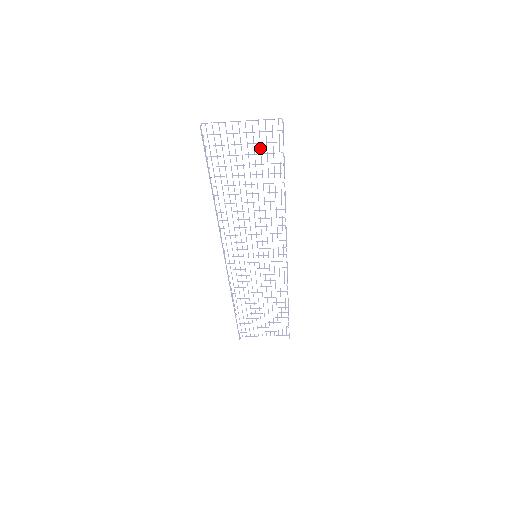
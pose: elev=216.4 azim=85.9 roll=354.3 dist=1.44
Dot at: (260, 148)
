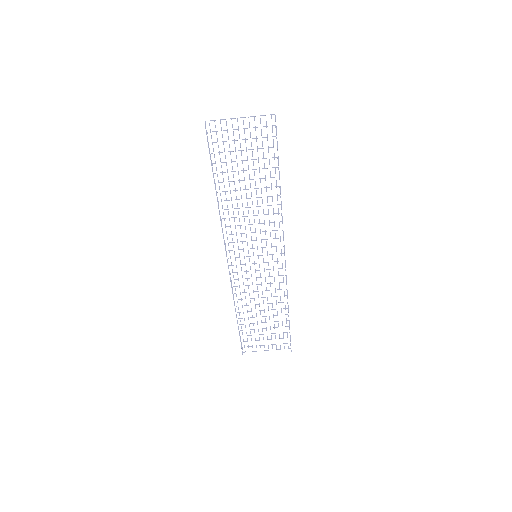
Dot at: occluded
